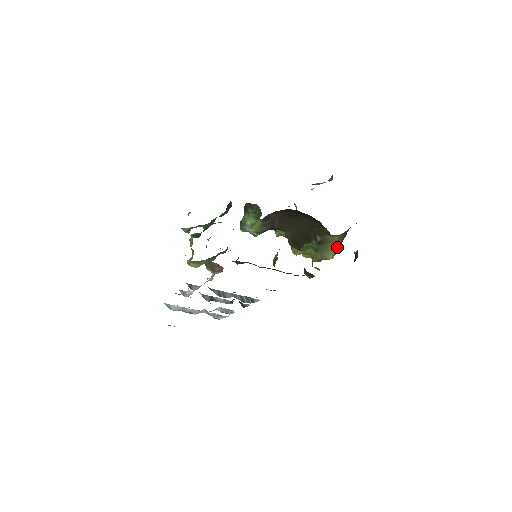
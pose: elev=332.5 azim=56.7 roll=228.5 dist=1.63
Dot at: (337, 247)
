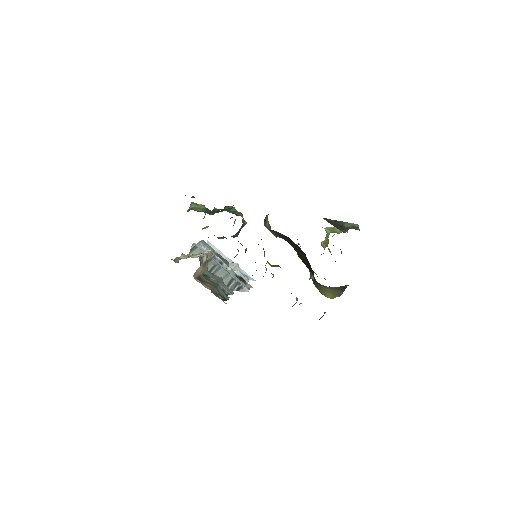
Dot at: (336, 293)
